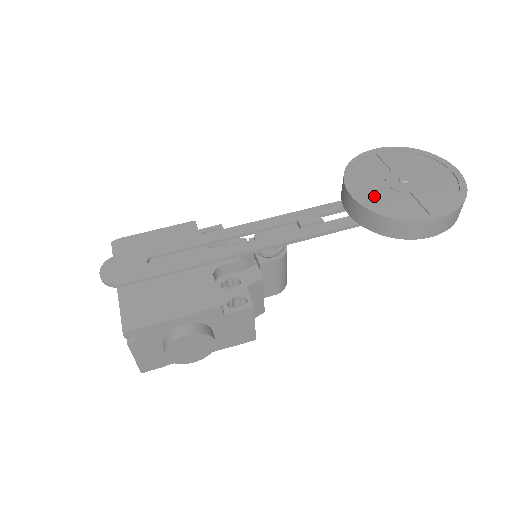
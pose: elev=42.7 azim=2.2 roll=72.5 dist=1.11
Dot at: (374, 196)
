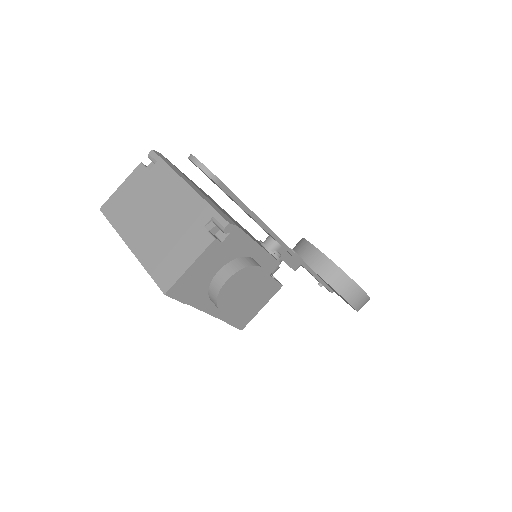
Dot at: occluded
